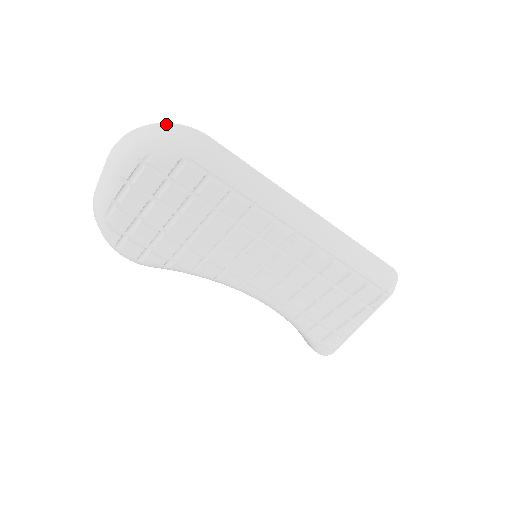
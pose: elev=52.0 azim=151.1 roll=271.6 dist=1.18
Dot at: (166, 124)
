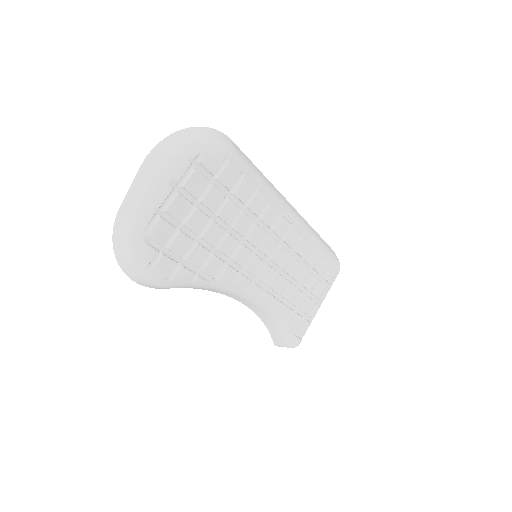
Dot at: (201, 127)
